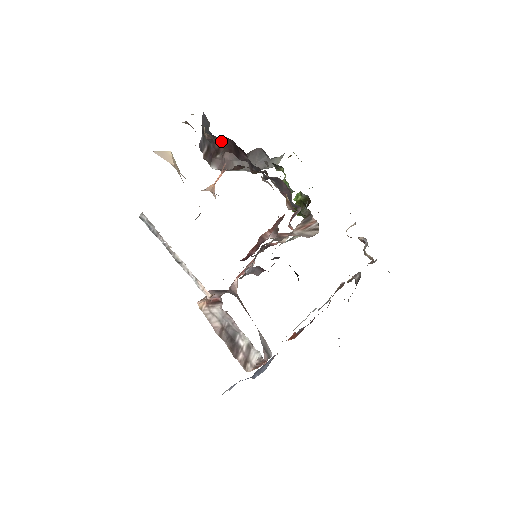
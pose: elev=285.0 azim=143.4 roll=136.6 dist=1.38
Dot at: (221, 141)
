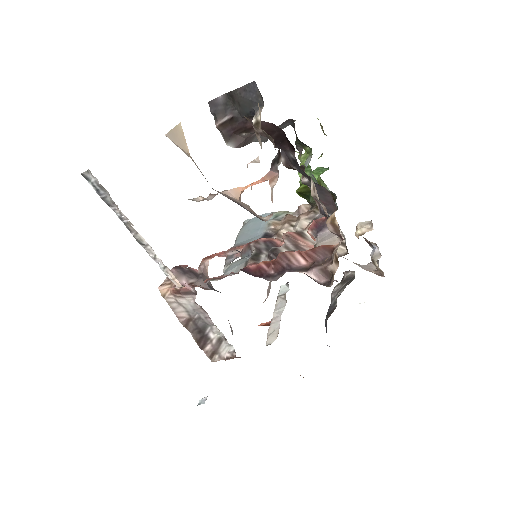
Dot at: (262, 123)
